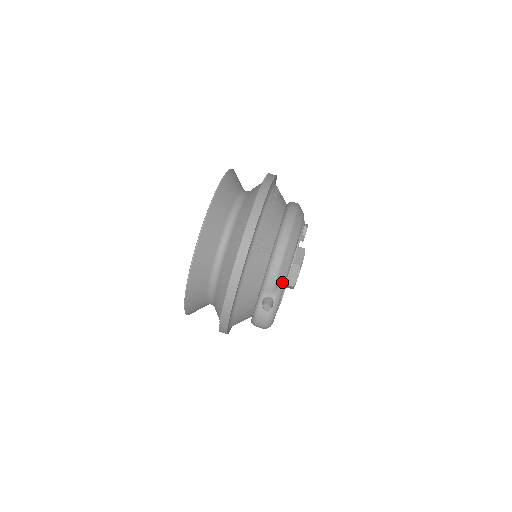
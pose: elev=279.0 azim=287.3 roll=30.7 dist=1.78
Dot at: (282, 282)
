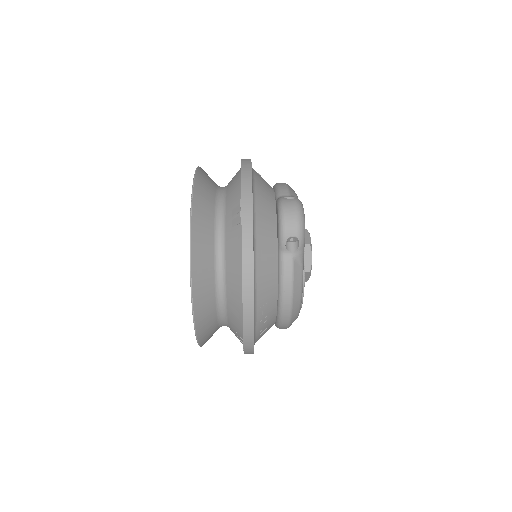
Dot at: (295, 196)
